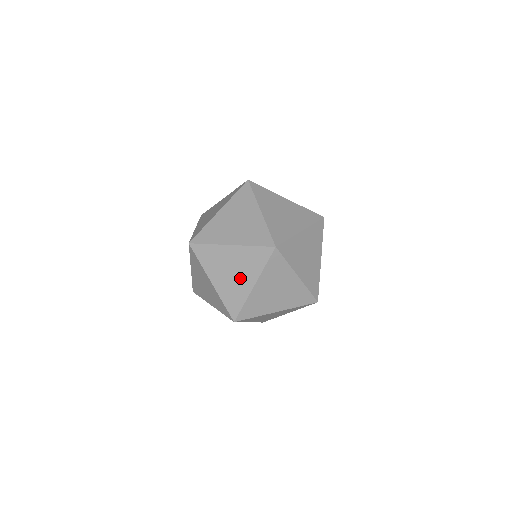
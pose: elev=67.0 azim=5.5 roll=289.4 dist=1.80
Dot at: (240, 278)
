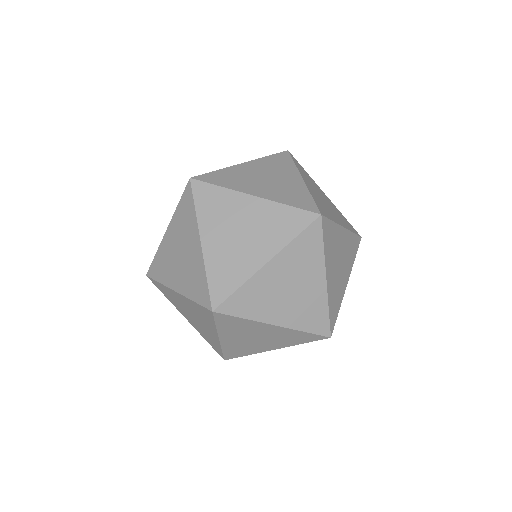
Dot at: (305, 287)
